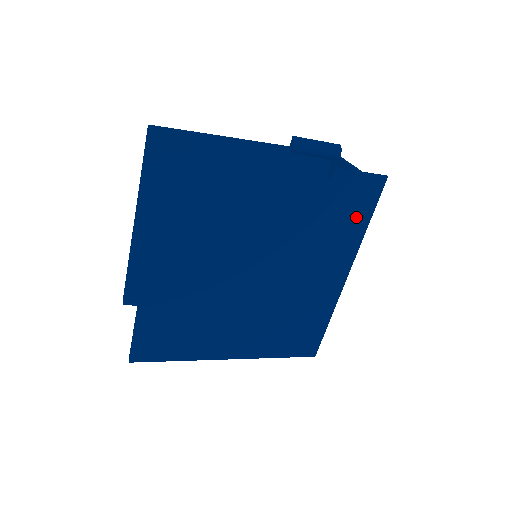
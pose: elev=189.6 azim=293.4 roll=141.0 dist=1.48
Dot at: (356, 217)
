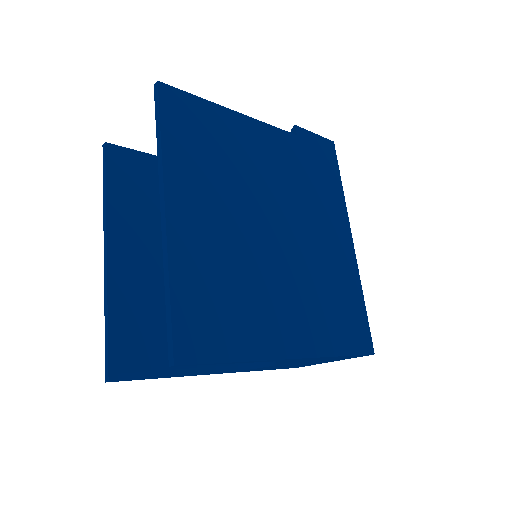
Dot at: (330, 176)
